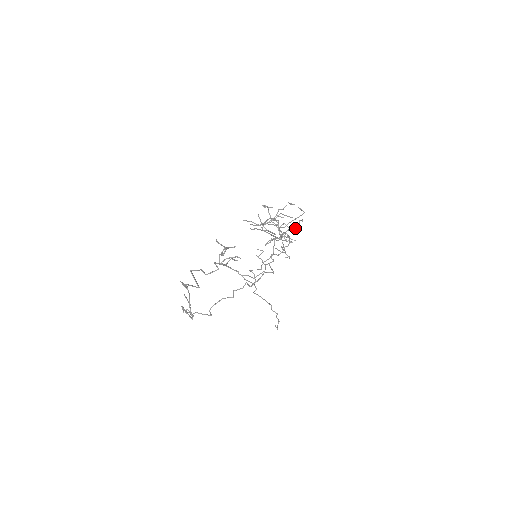
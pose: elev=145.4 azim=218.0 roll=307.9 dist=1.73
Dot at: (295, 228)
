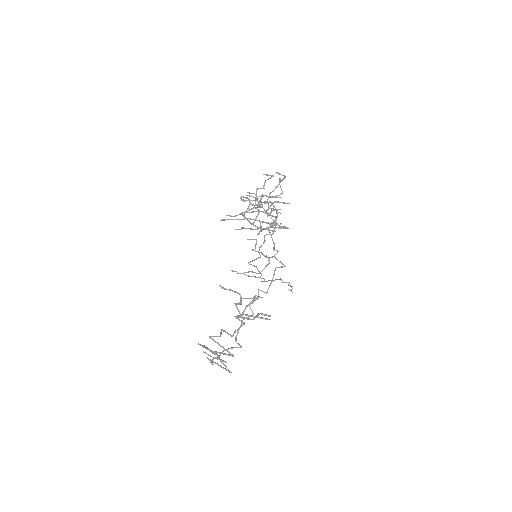
Dot at: (279, 195)
